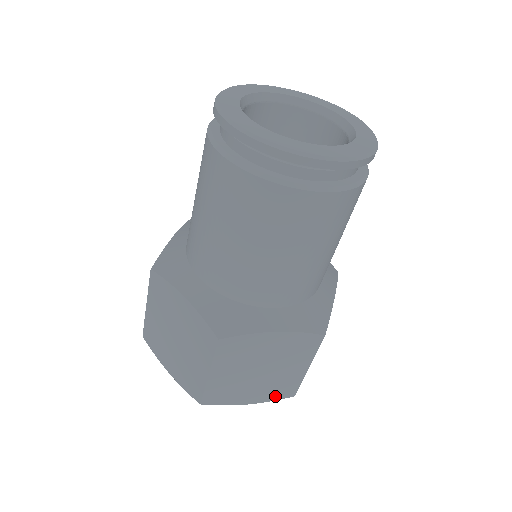
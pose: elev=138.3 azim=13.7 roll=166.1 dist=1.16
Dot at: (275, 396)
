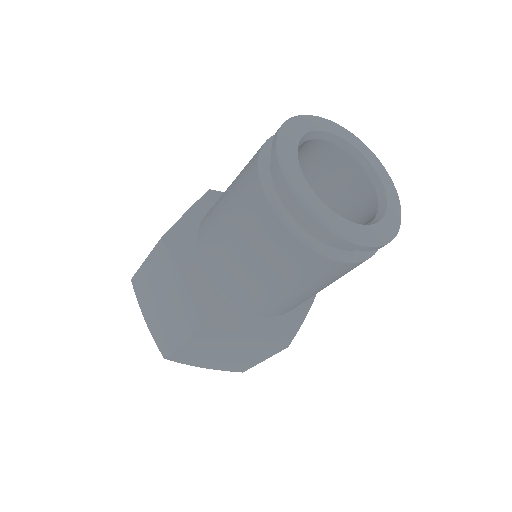
Dot at: (227, 368)
